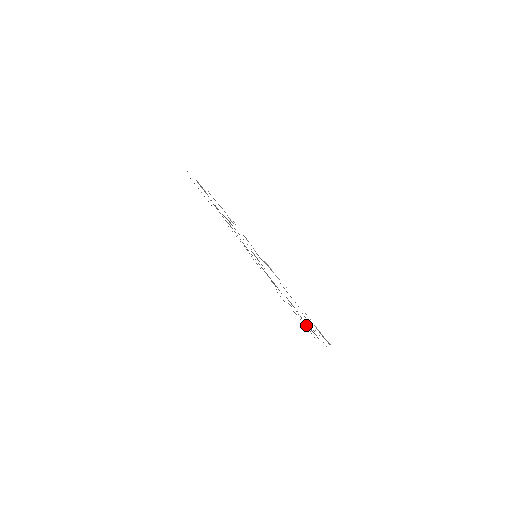
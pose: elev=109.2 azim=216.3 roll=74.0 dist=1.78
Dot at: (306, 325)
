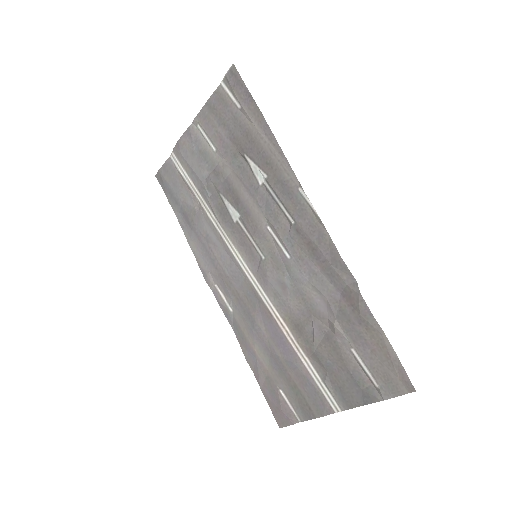
Dot at: (372, 357)
